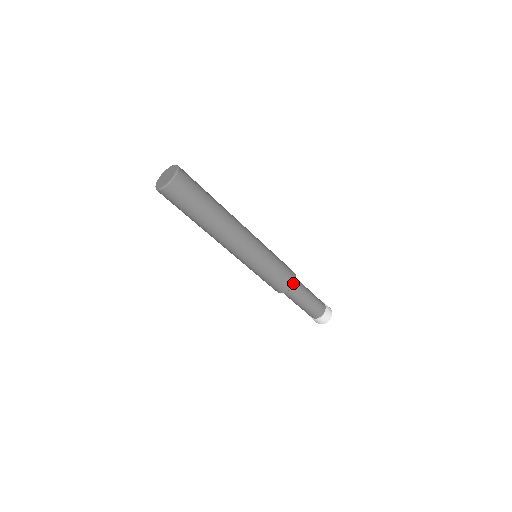
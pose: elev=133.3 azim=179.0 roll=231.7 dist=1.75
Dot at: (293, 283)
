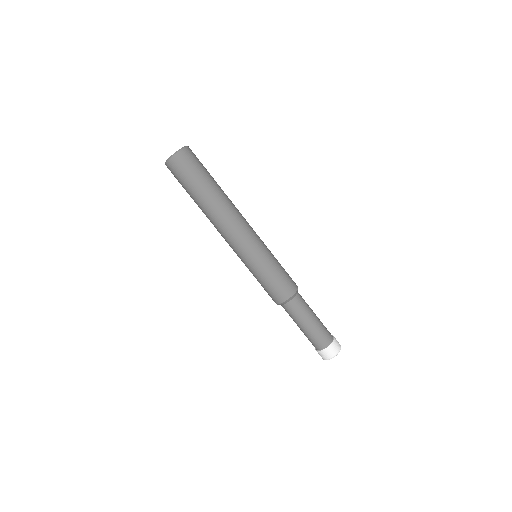
Dot at: (292, 294)
